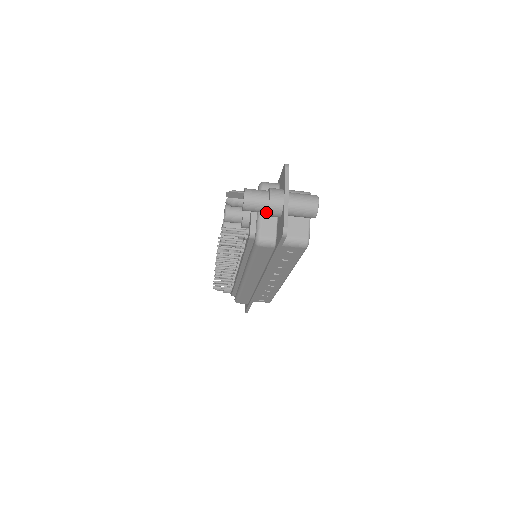
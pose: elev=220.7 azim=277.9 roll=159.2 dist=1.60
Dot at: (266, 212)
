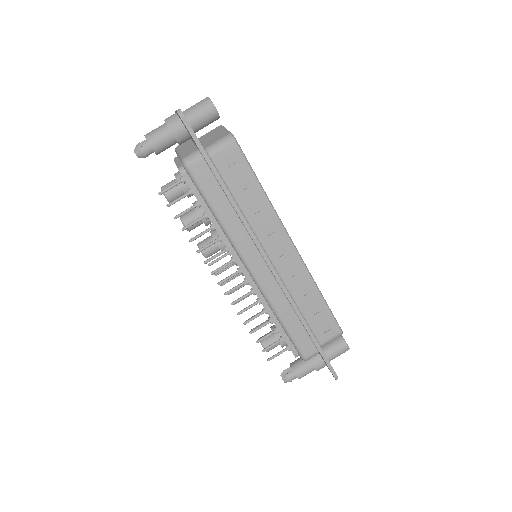
Dot at: (172, 135)
